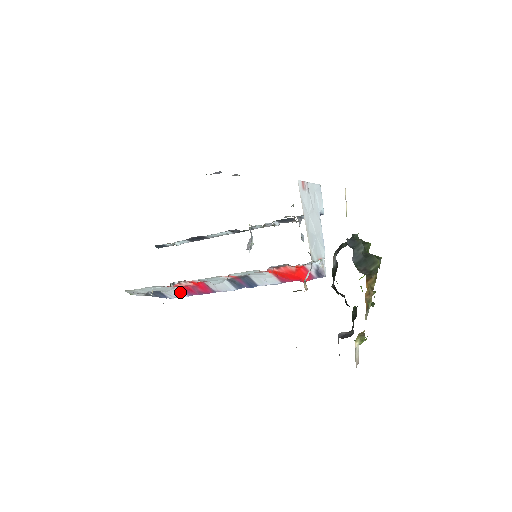
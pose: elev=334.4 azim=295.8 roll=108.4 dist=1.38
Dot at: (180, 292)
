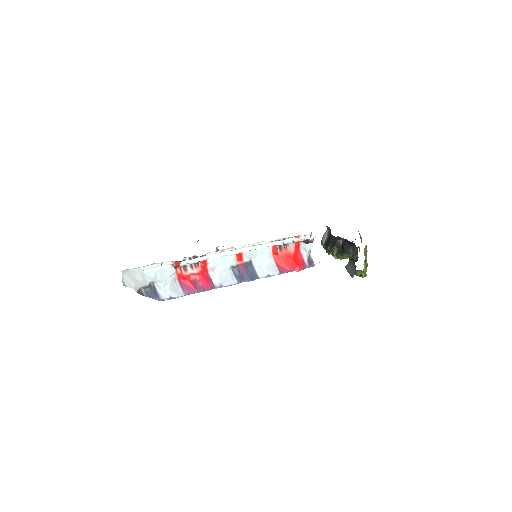
Dot at: (178, 288)
